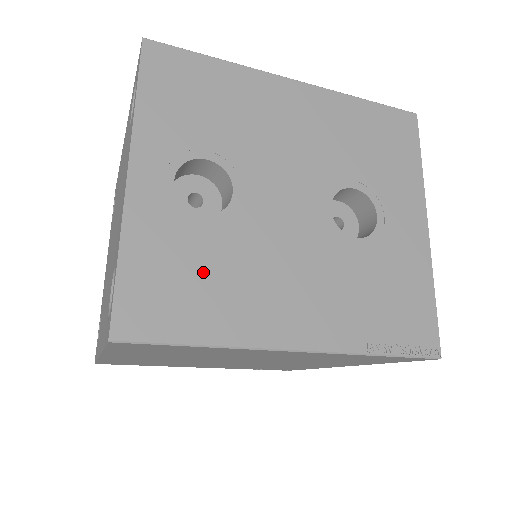
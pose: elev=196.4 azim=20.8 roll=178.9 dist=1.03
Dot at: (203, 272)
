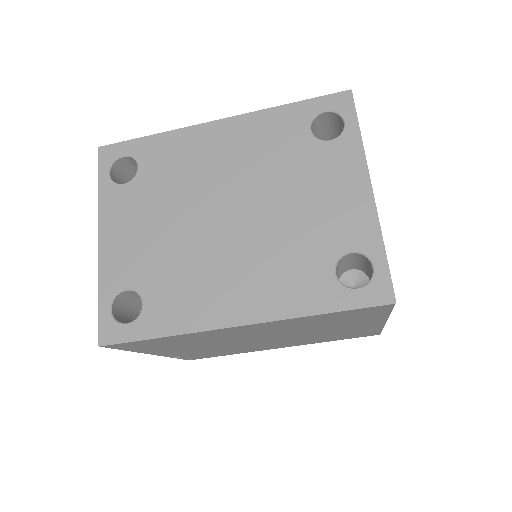
Dot at: occluded
